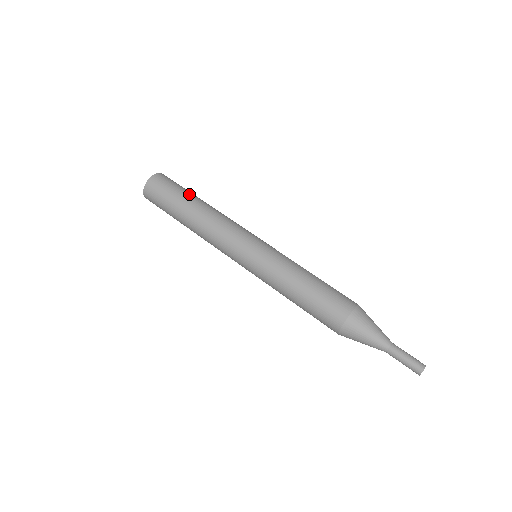
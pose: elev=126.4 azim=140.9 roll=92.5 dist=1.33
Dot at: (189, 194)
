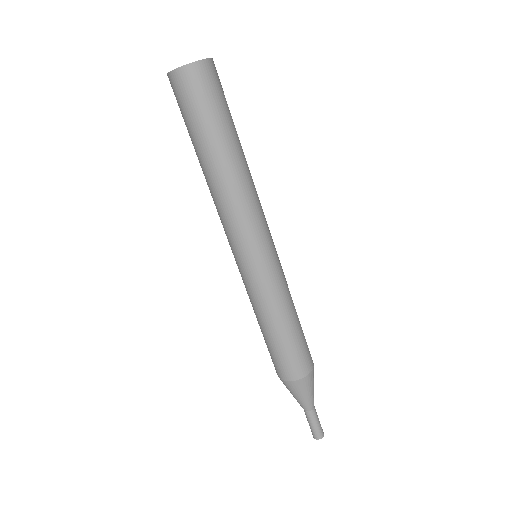
Dot at: (229, 129)
